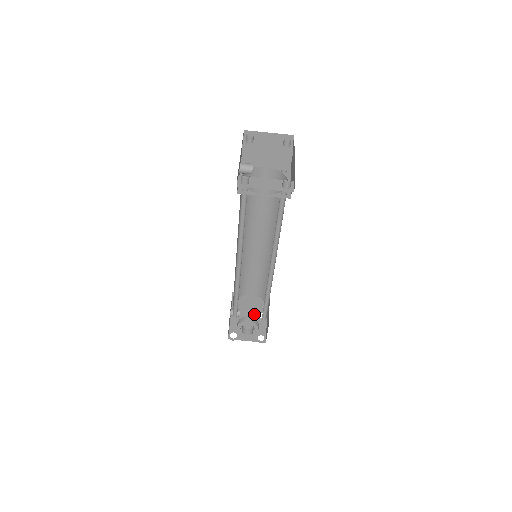
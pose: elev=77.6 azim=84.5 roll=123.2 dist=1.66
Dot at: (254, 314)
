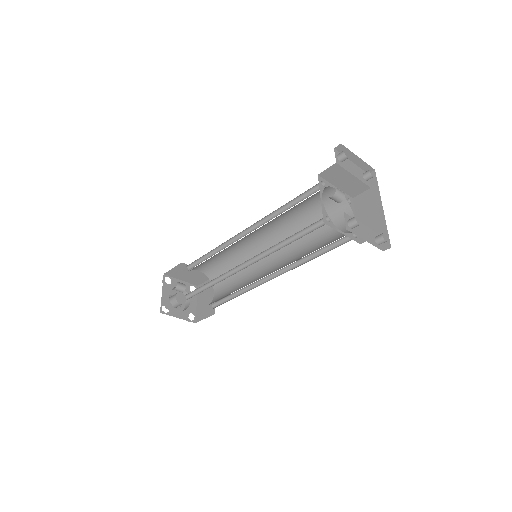
Dot at: (186, 286)
